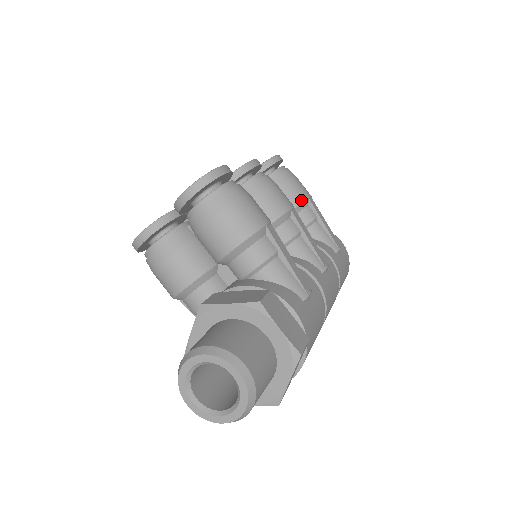
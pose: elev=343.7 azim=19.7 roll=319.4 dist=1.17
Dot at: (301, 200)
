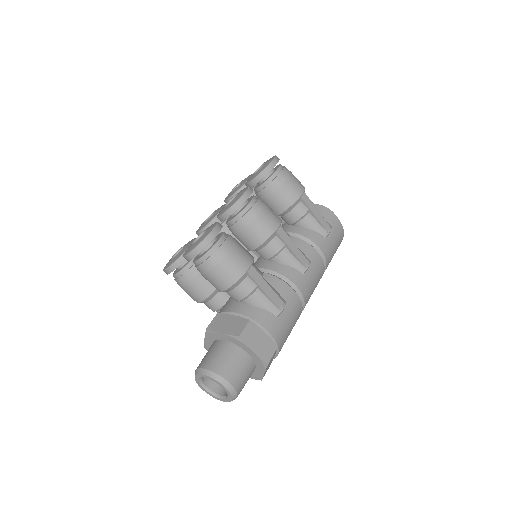
Dot at: (293, 201)
